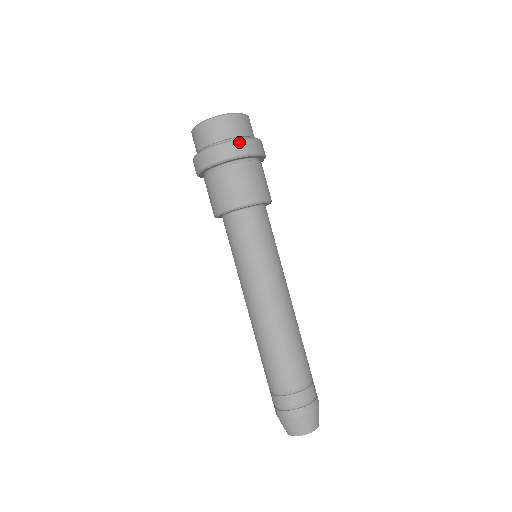
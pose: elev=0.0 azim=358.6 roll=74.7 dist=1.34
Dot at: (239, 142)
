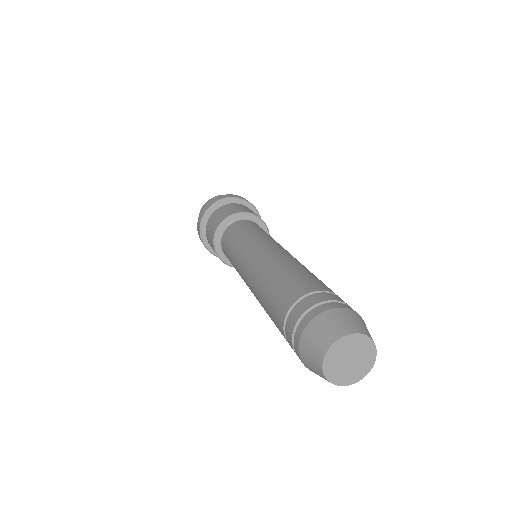
Dot at: (213, 200)
